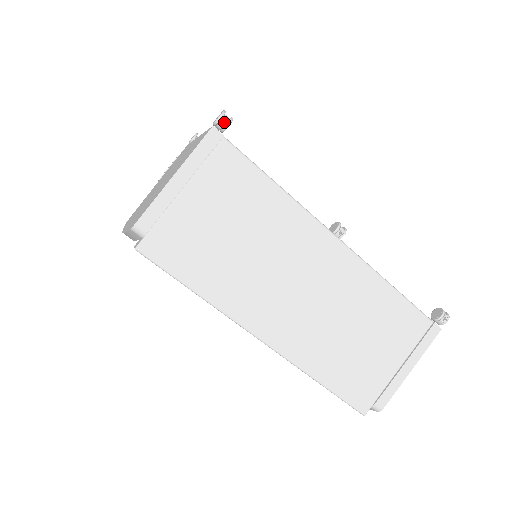
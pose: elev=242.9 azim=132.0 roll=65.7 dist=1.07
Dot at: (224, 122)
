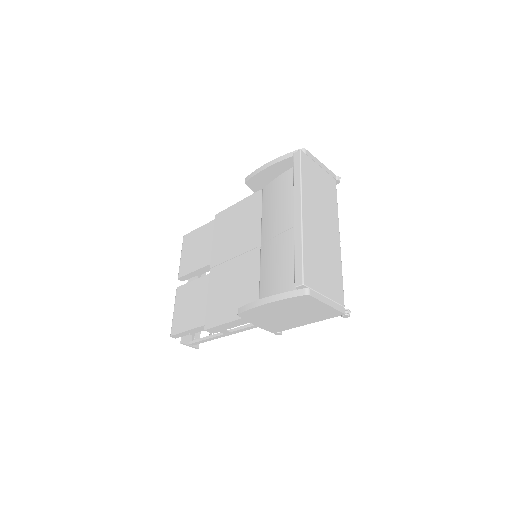
Dot at: (339, 179)
